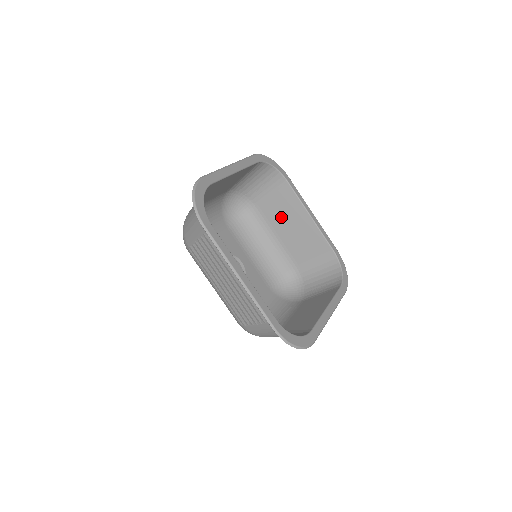
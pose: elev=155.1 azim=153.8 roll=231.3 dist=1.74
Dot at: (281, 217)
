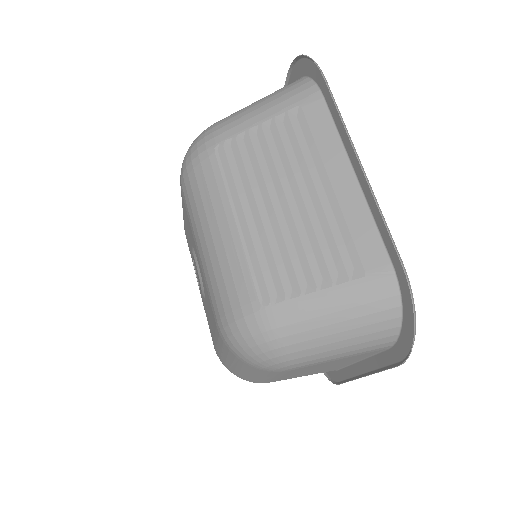
Dot at: occluded
